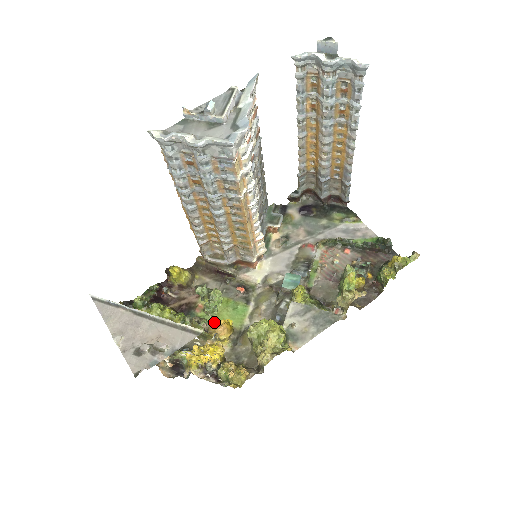
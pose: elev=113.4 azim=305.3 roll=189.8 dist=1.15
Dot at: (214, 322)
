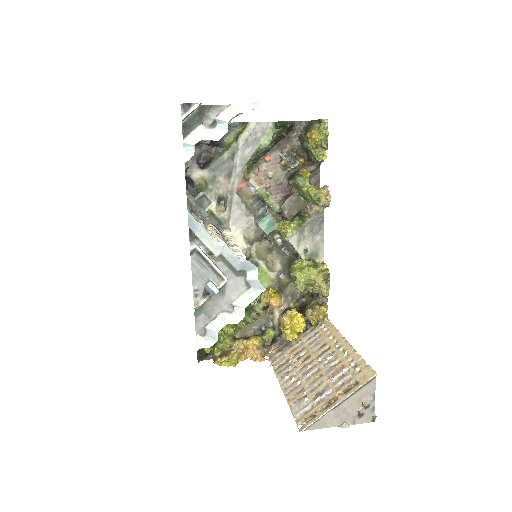
Dot at: occluded
